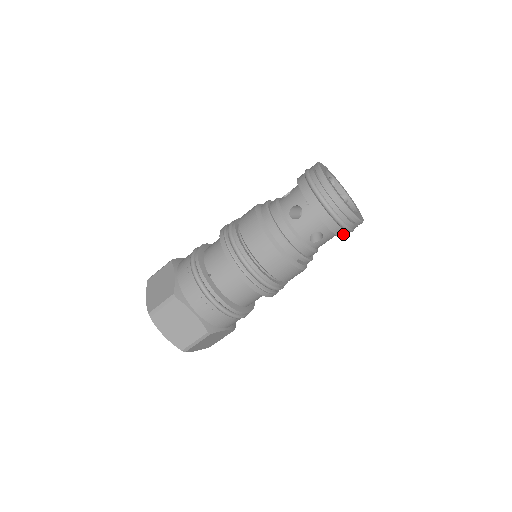
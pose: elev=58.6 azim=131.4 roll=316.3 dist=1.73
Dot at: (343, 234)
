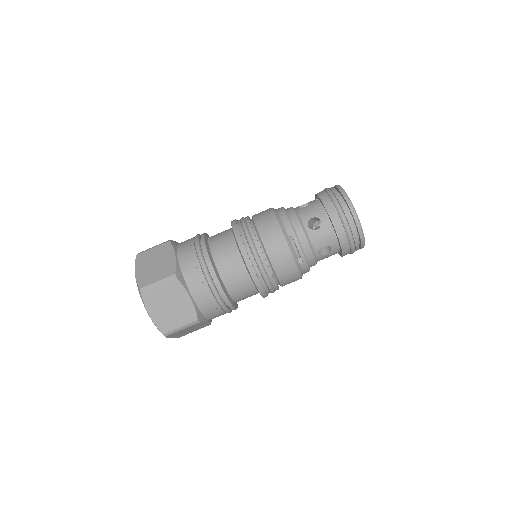
Dot at: (340, 230)
